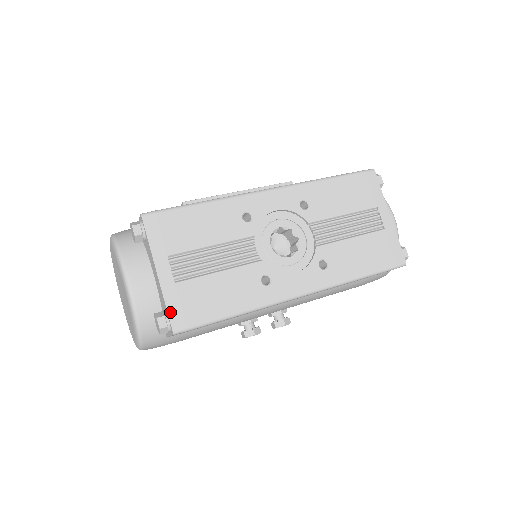
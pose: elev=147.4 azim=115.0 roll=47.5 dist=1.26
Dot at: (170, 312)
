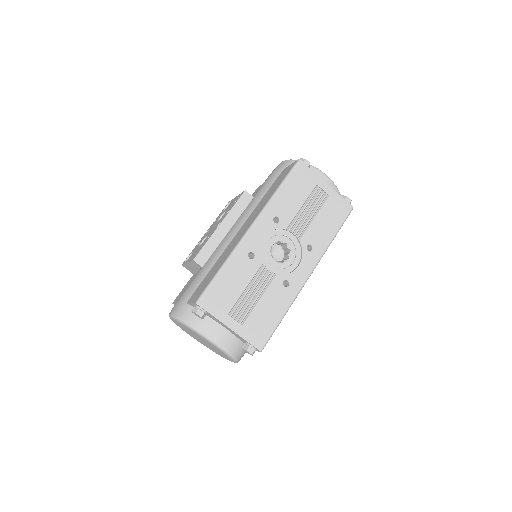
Dot at: (251, 343)
